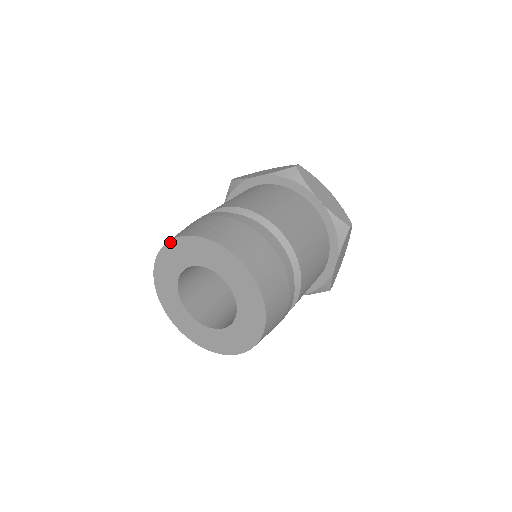
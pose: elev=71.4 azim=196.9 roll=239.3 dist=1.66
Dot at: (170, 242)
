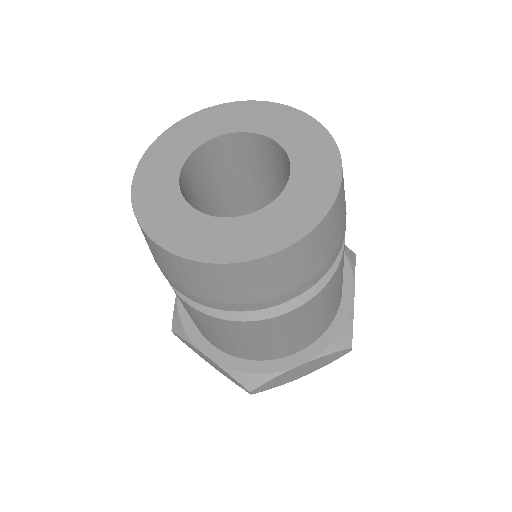
Dot at: (270, 103)
